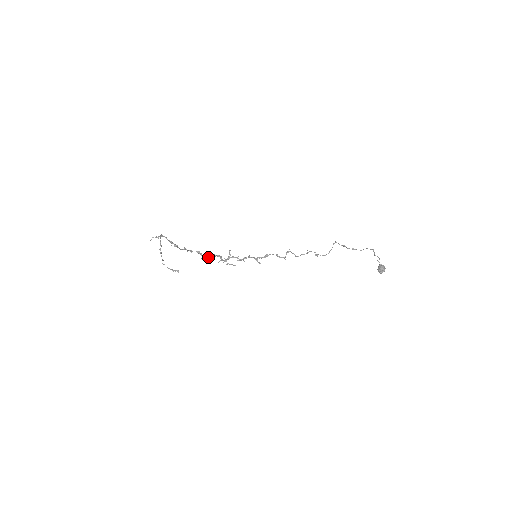
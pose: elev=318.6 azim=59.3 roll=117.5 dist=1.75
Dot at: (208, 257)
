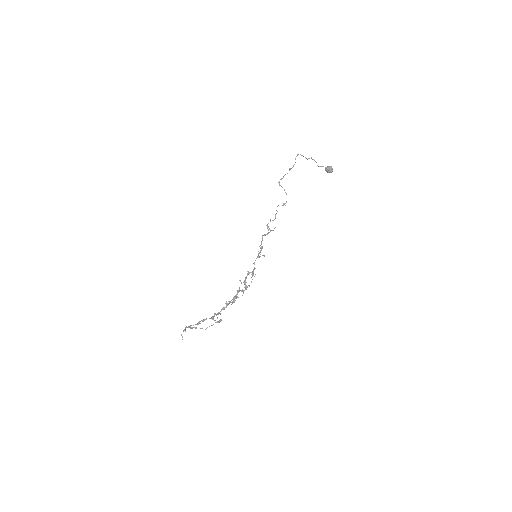
Dot at: occluded
